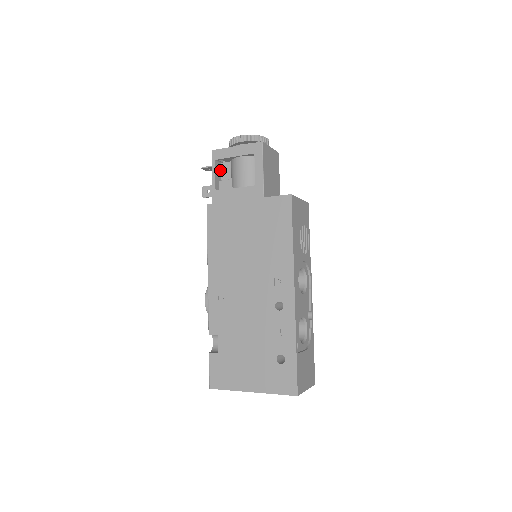
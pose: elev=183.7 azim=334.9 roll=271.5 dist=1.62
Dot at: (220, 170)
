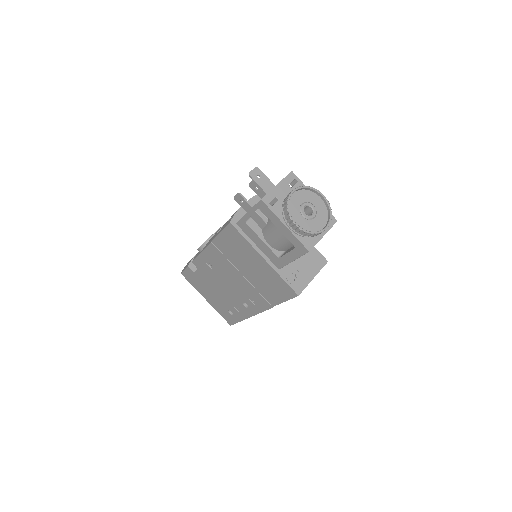
Dot at: occluded
